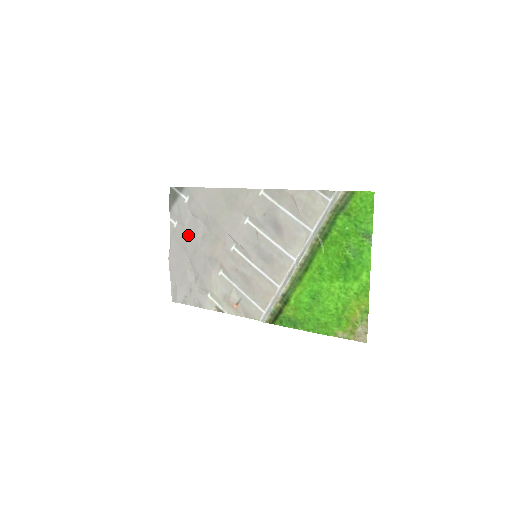
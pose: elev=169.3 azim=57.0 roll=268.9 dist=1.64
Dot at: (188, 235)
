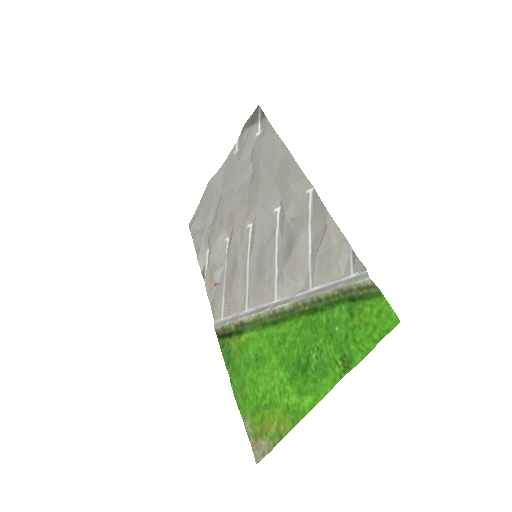
Dot at: (235, 173)
